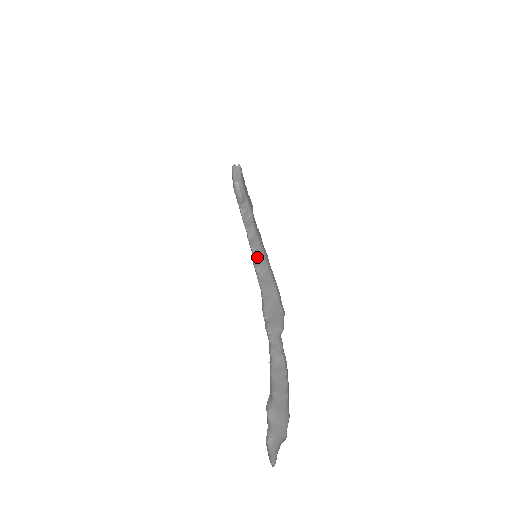
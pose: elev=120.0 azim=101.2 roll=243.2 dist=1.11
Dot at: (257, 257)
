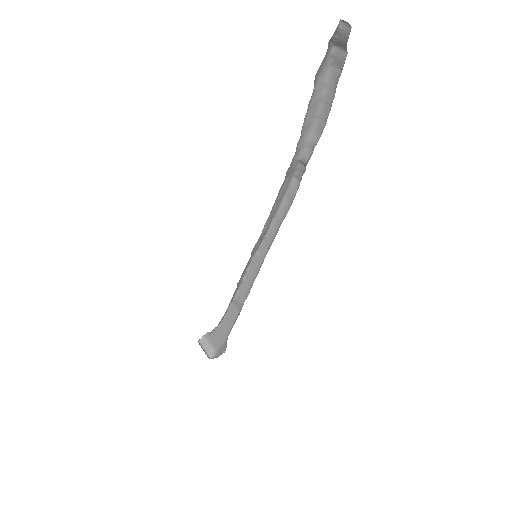
Dot at: occluded
